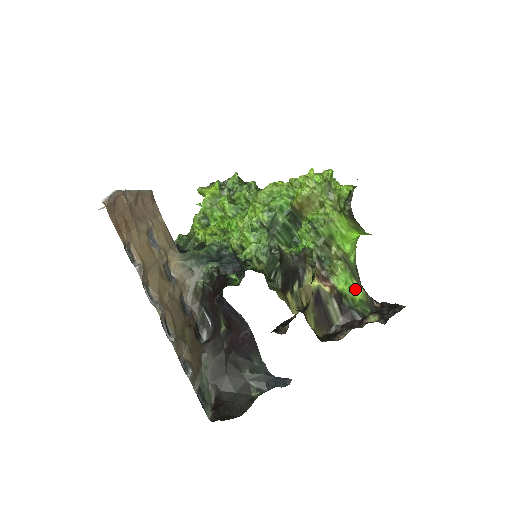
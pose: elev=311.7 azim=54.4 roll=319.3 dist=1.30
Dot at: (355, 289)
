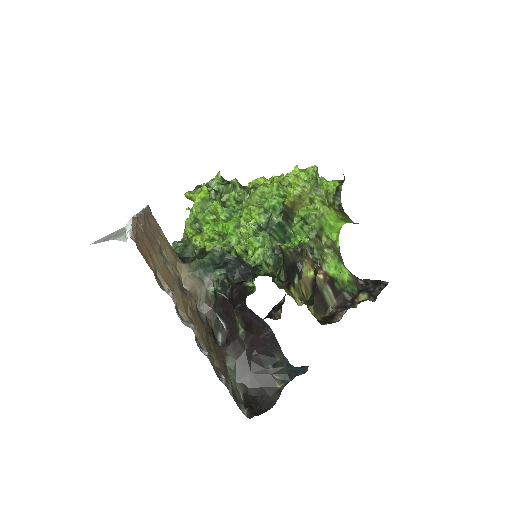
Dot at: (343, 272)
